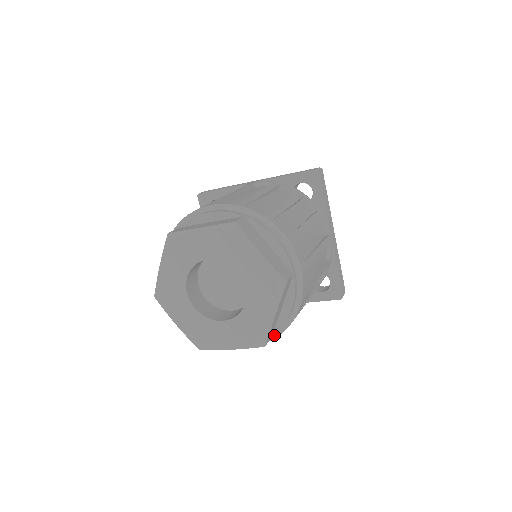
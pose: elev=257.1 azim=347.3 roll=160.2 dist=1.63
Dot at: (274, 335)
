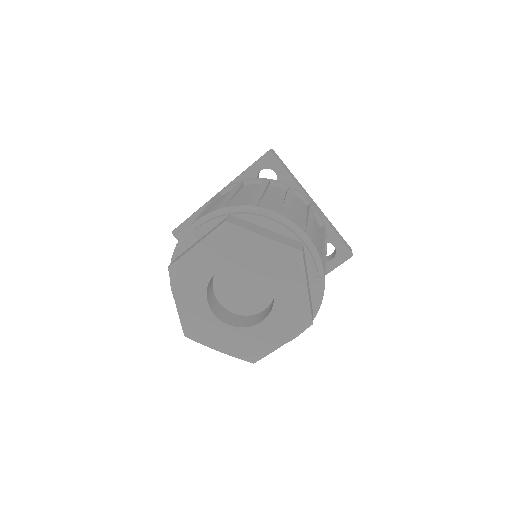
Dot at: (314, 312)
